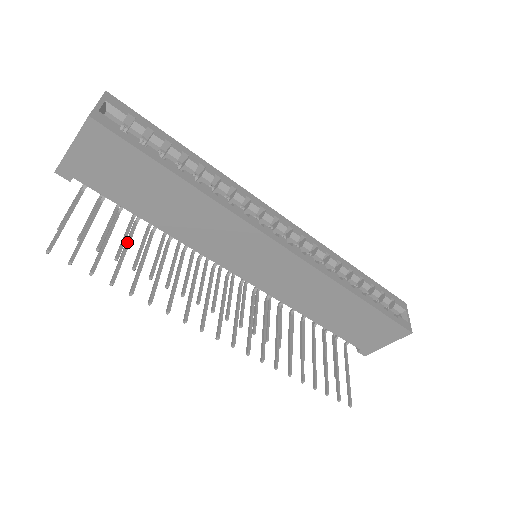
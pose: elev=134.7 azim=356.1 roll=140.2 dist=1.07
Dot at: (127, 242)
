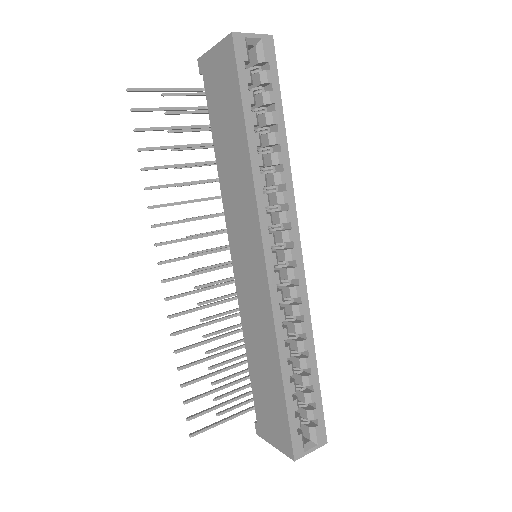
Dot at: (187, 145)
